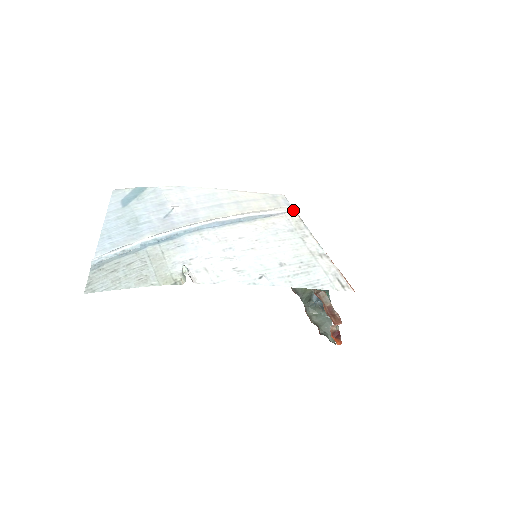
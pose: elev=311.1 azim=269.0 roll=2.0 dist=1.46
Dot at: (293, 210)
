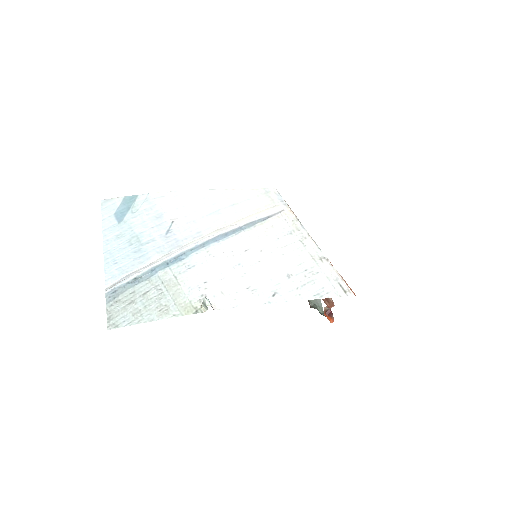
Dot at: (287, 207)
